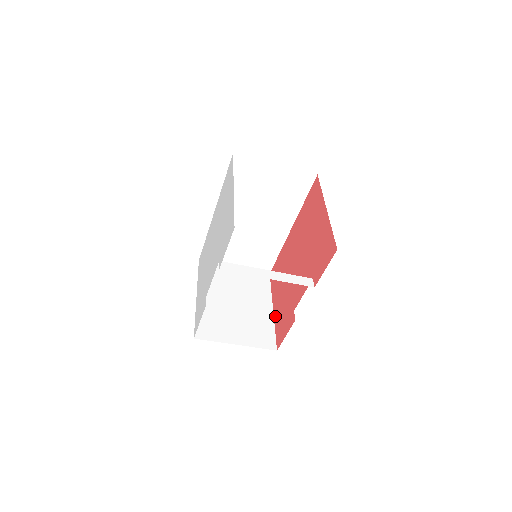
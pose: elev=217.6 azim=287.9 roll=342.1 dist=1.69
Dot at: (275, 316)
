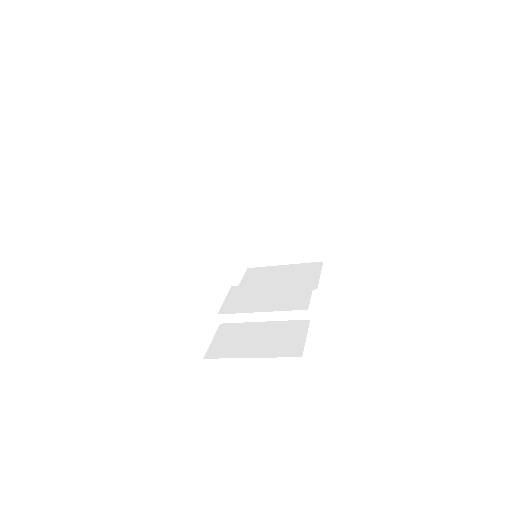
Dot at: occluded
